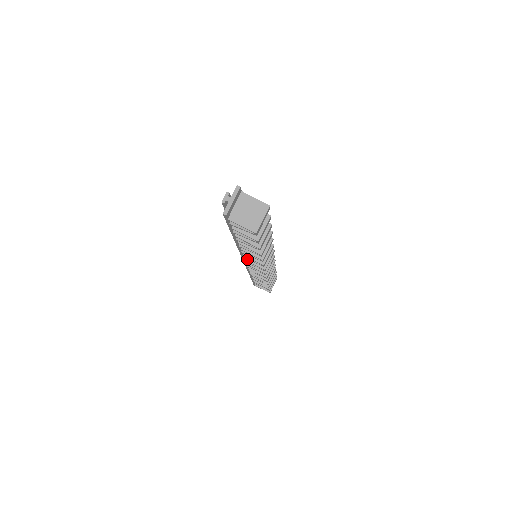
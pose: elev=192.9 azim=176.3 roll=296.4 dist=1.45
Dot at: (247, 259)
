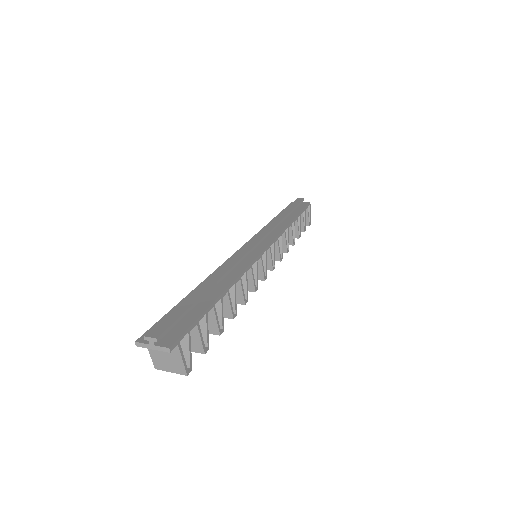
Dot at: occluded
